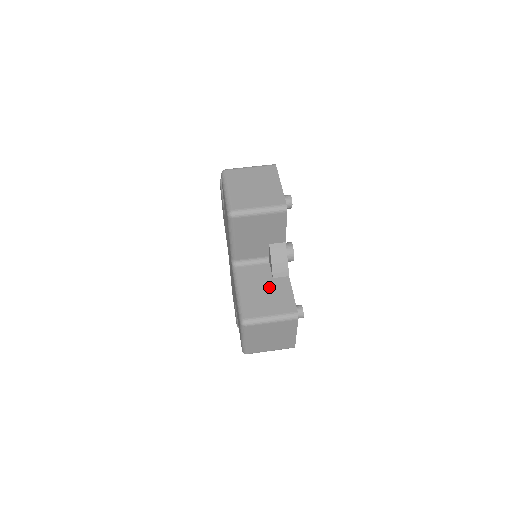
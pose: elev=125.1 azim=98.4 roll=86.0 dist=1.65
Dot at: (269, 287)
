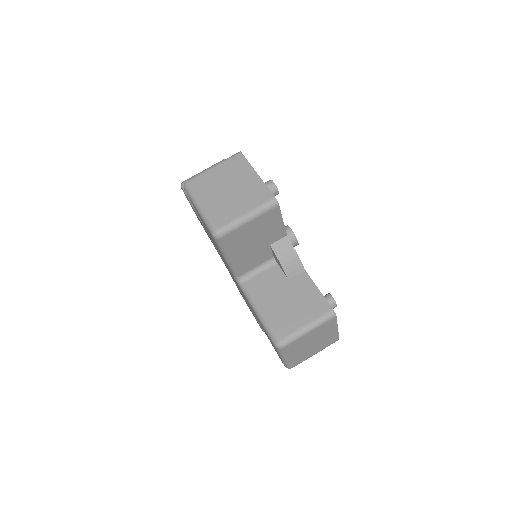
Dot at: (289, 292)
